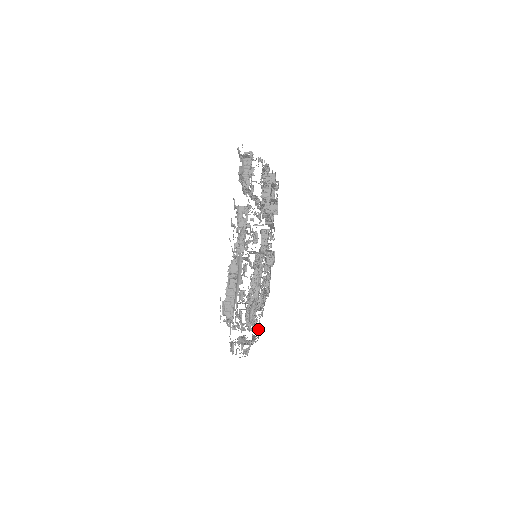
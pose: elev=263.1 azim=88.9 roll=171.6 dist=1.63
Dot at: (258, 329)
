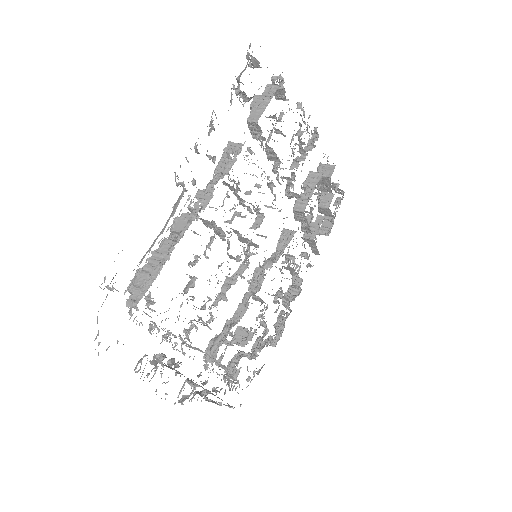
Dot at: occluded
